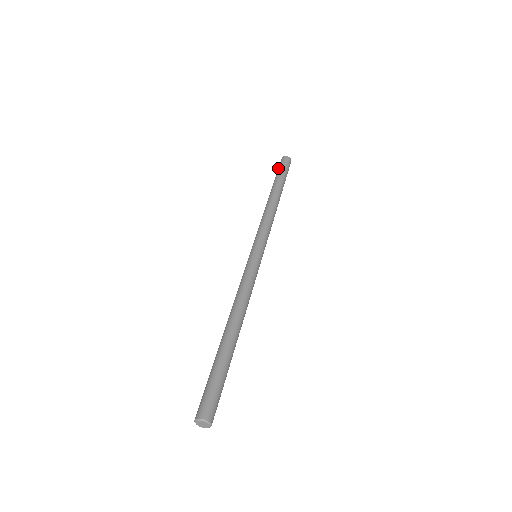
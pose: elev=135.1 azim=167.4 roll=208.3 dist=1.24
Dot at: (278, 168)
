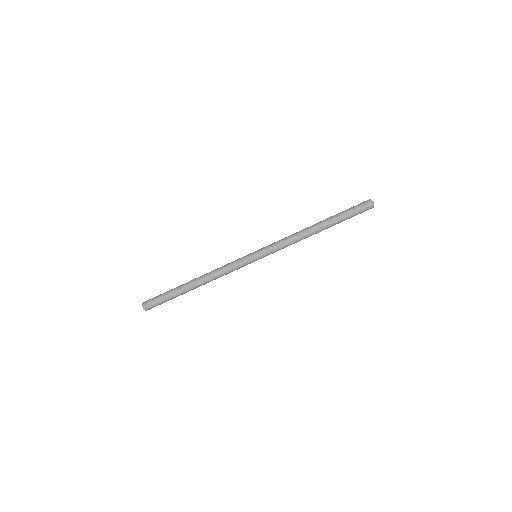
Dot at: (353, 206)
